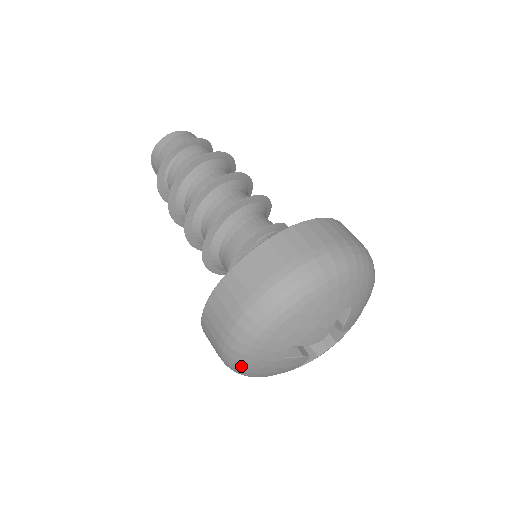
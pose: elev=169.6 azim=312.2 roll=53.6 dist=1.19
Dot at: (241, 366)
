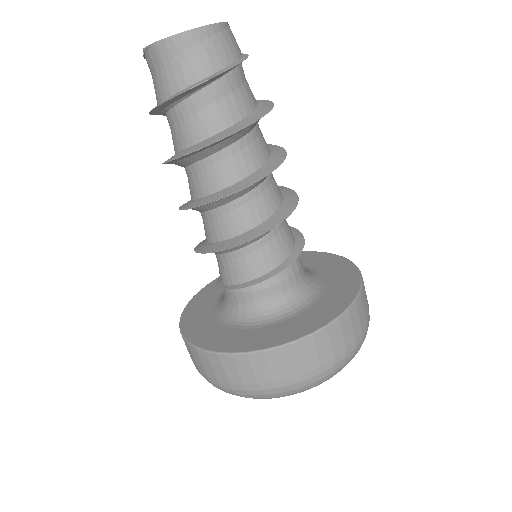
Dot at: occluded
